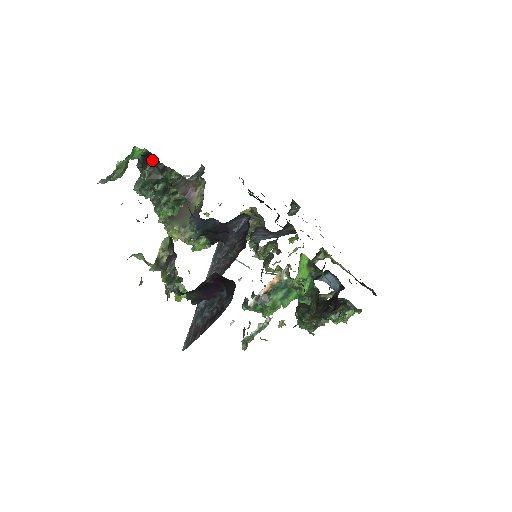
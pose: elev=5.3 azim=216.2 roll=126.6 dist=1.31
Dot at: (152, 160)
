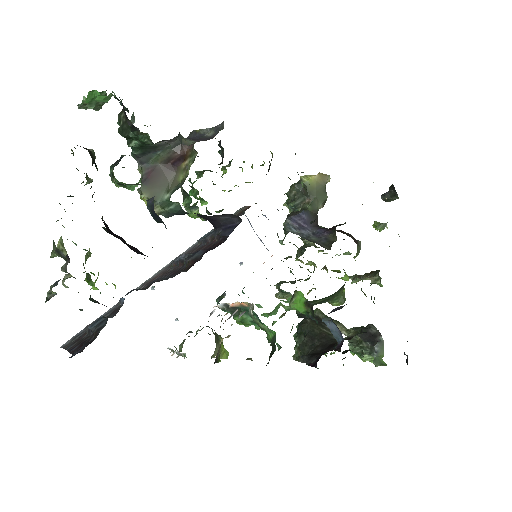
Dot at: (124, 109)
